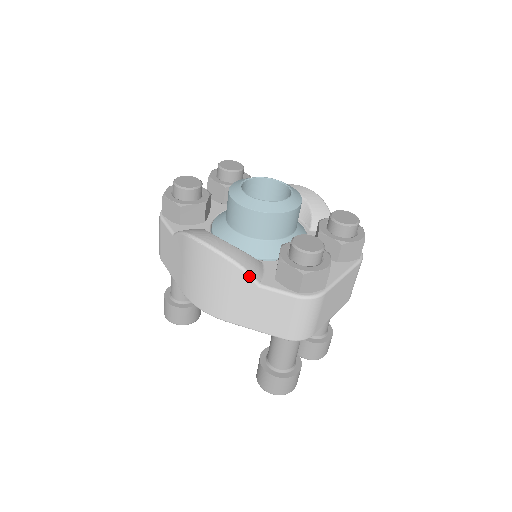
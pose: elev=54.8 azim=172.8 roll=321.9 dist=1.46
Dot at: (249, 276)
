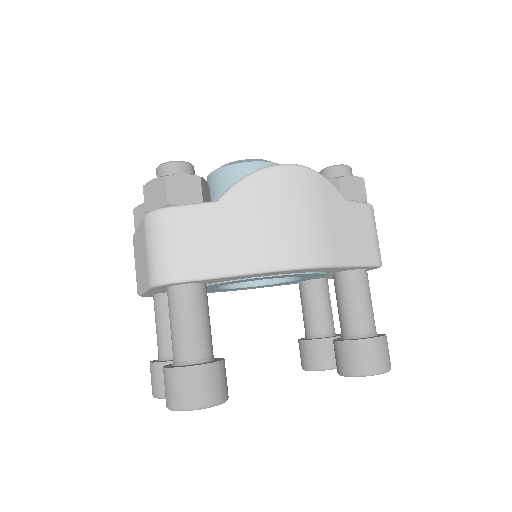
Dot at: occluded
